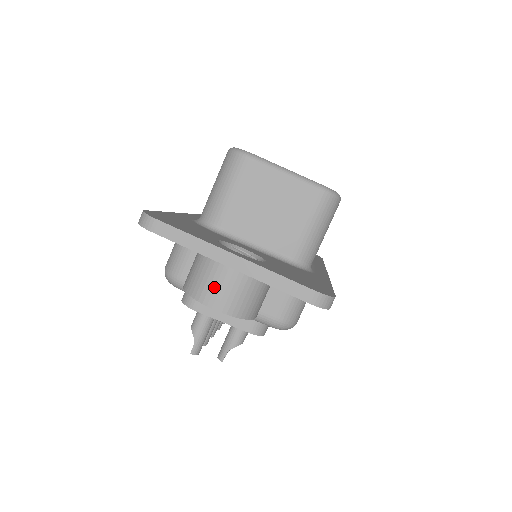
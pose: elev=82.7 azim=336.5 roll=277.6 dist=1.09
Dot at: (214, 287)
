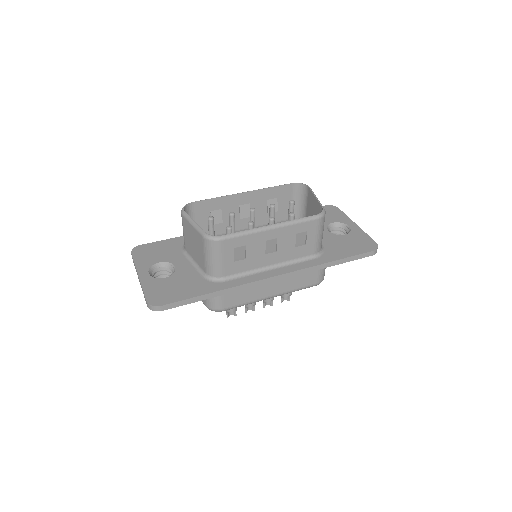
Dot at: occluded
